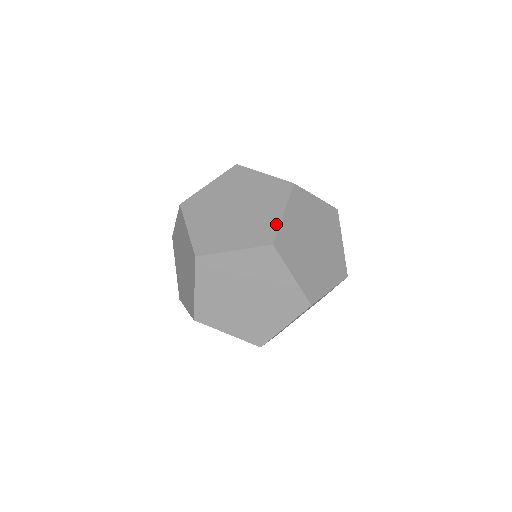
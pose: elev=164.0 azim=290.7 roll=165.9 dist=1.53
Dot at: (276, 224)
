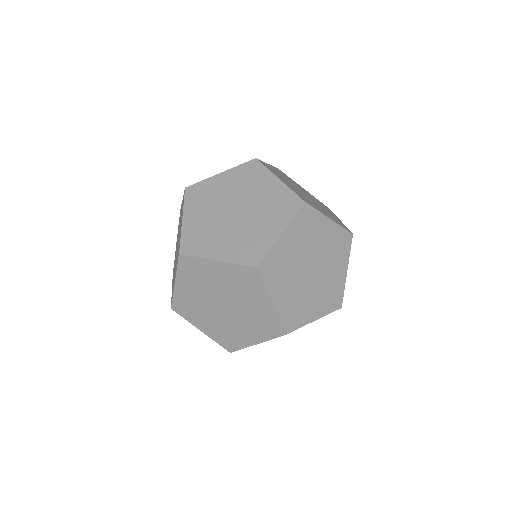
Dot at: (269, 245)
